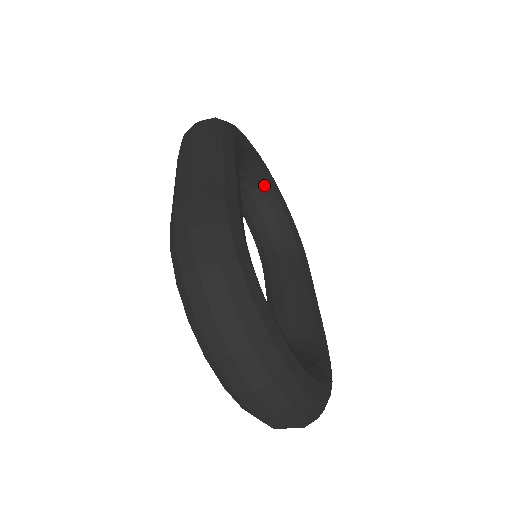
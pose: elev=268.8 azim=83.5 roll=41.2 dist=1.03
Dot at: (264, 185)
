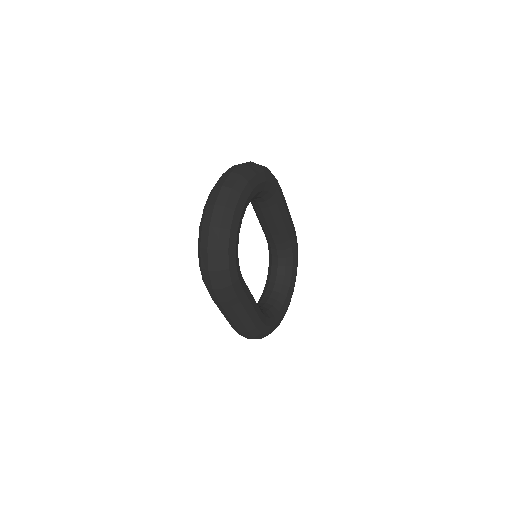
Dot at: occluded
